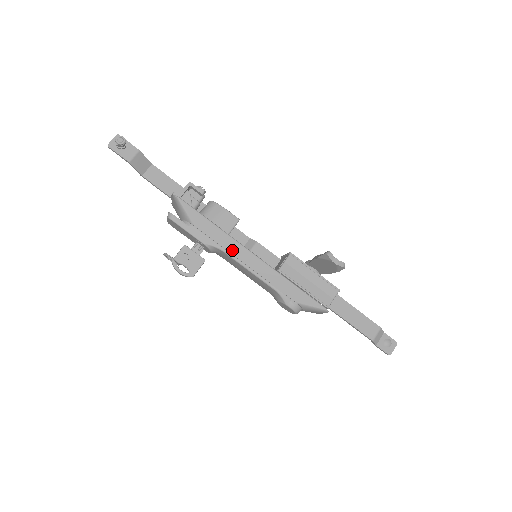
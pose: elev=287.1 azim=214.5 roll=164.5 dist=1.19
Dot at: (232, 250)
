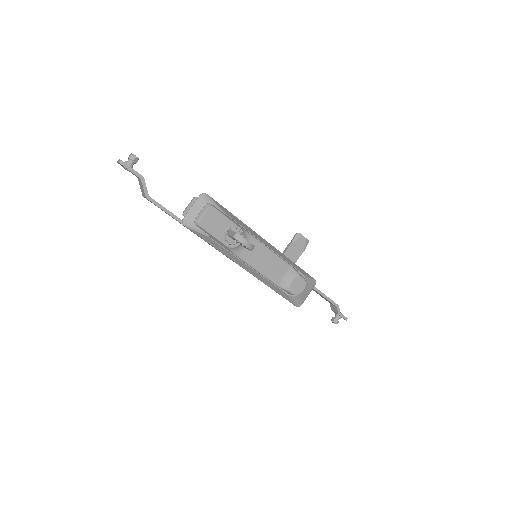
Dot at: (255, 235)
